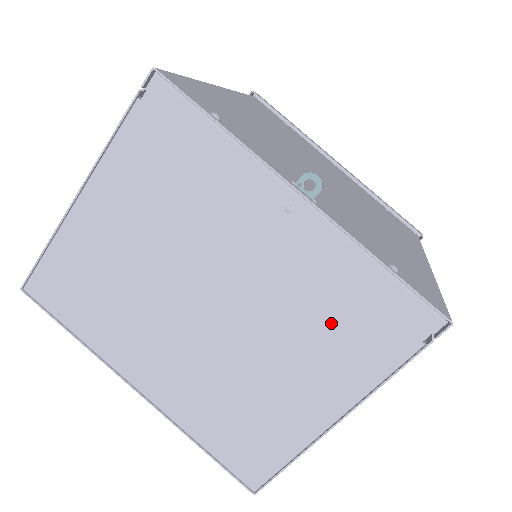
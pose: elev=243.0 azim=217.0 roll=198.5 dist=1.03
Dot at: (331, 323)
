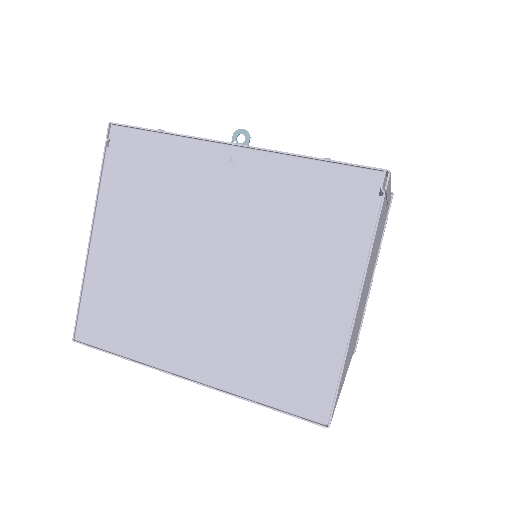
Dot at: (305, 225)
